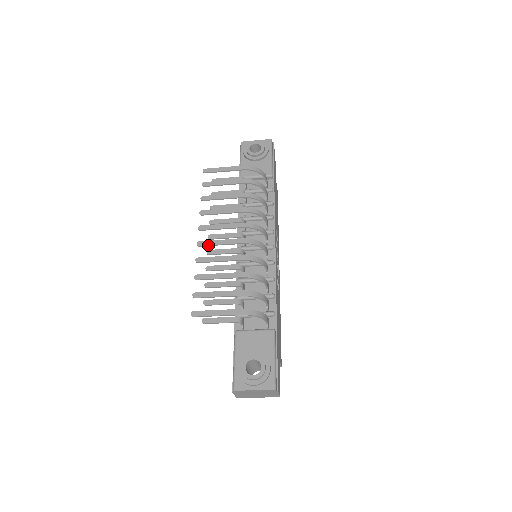
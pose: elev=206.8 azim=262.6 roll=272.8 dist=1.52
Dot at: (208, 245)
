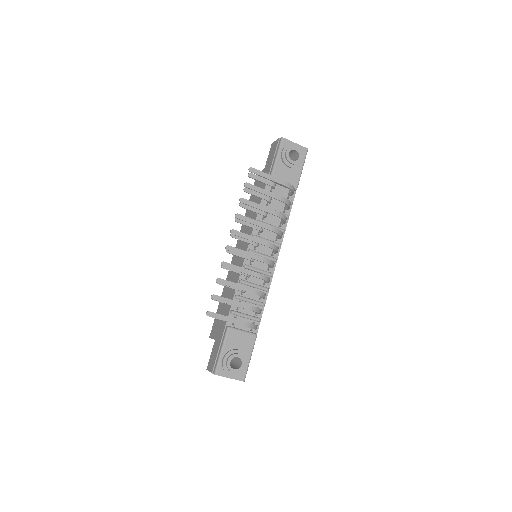
Dot at: (235, 252)
